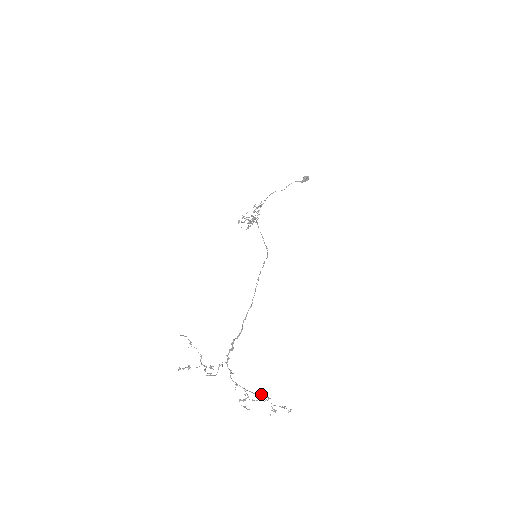
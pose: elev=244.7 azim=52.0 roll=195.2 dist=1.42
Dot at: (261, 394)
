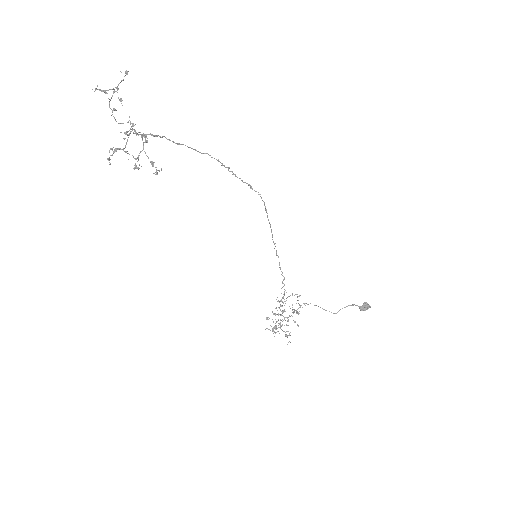
Dot at: (142, 135)
